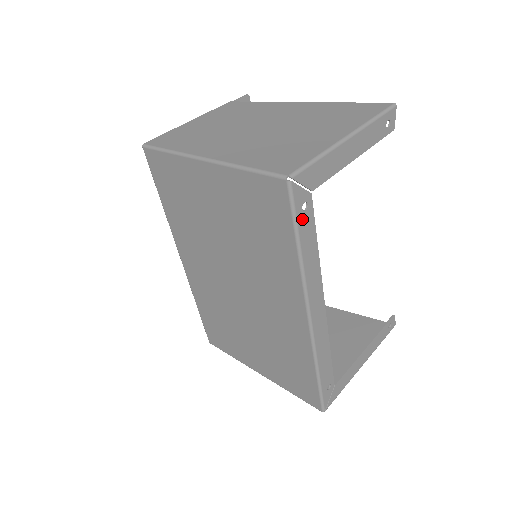
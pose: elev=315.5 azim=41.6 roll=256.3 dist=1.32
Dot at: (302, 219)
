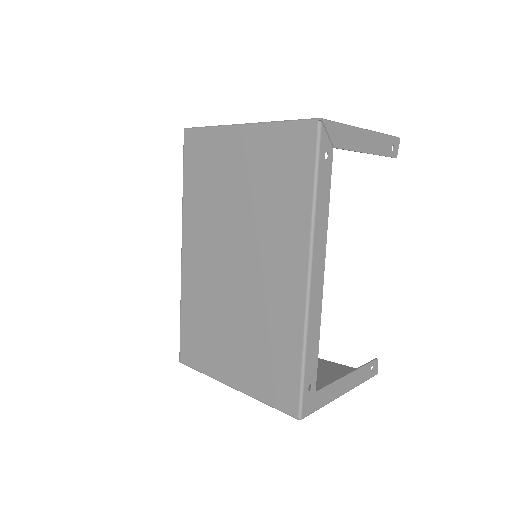
Dot at: (323, 165)
